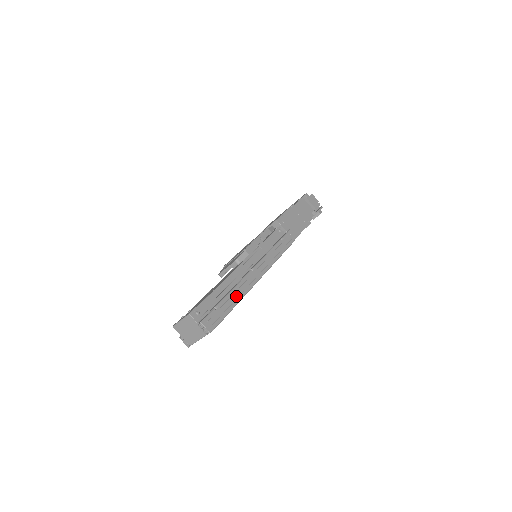
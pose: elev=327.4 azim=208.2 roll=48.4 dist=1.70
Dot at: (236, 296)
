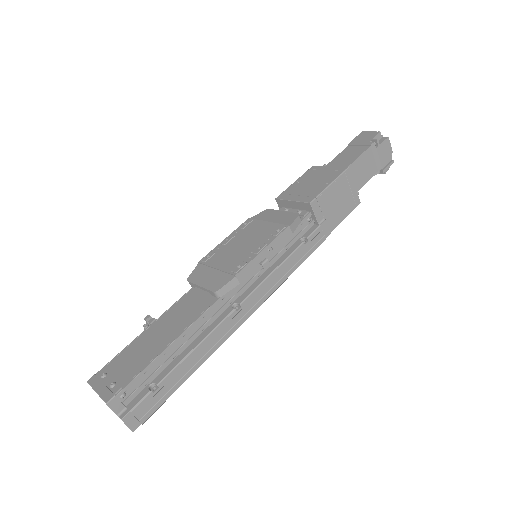
Dot at: (195, 361)
